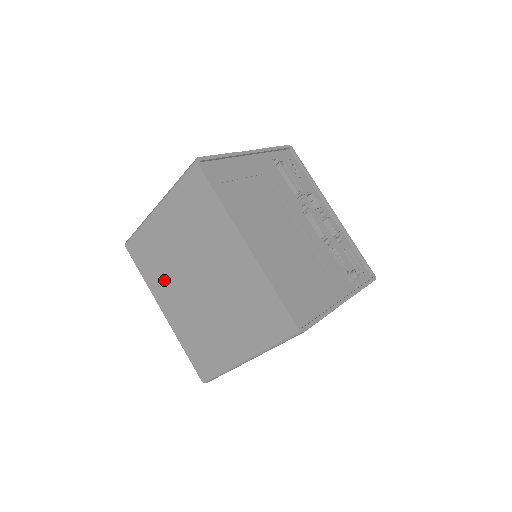
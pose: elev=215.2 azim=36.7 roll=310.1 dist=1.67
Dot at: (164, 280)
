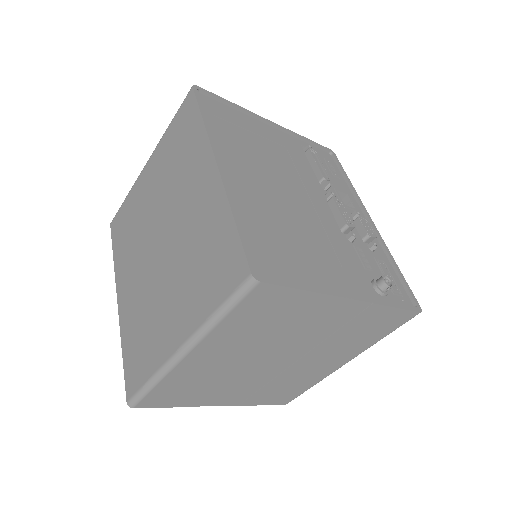
Dot at: (130, 254)
